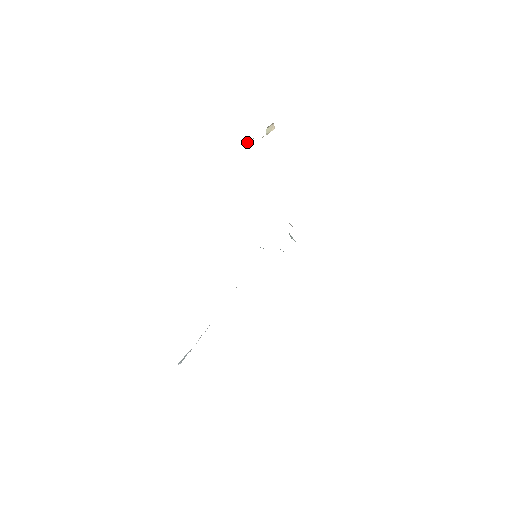
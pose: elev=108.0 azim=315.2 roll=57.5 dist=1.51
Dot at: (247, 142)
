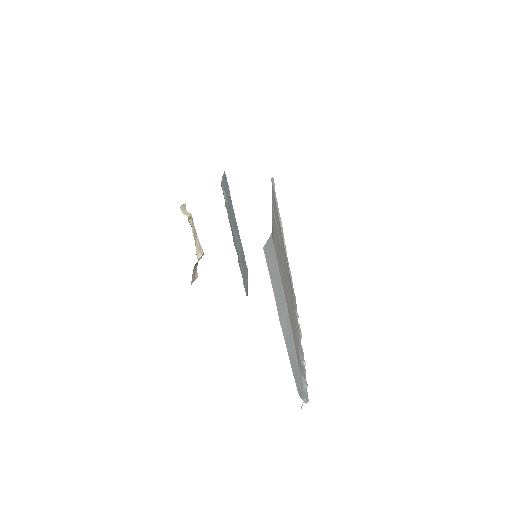
Dot at: (199, 256)
